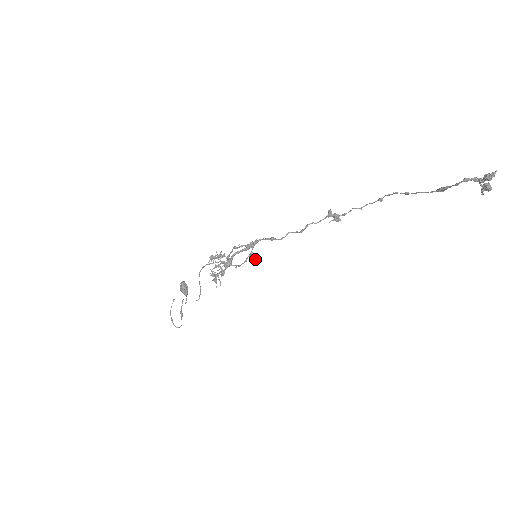
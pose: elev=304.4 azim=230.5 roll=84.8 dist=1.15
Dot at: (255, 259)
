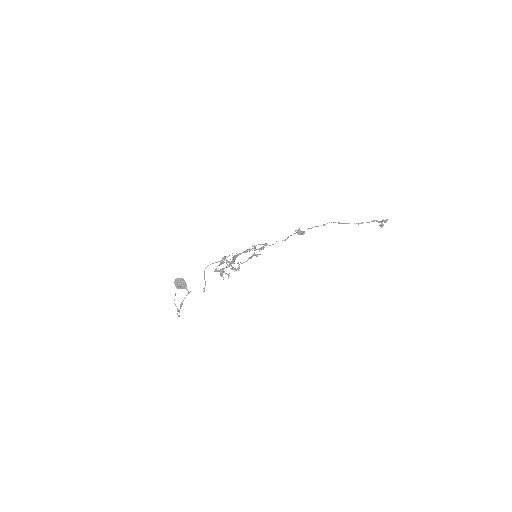
Dot at: occluded
